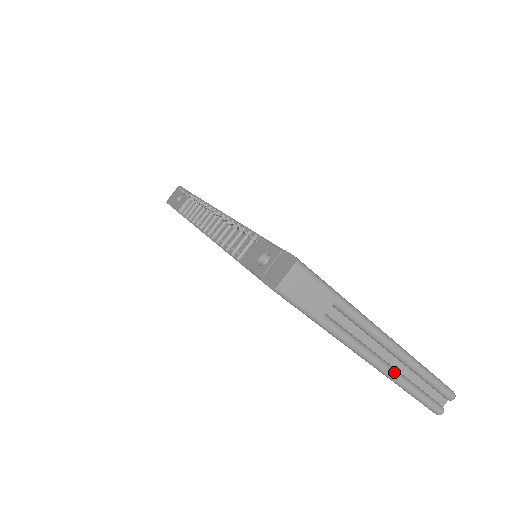
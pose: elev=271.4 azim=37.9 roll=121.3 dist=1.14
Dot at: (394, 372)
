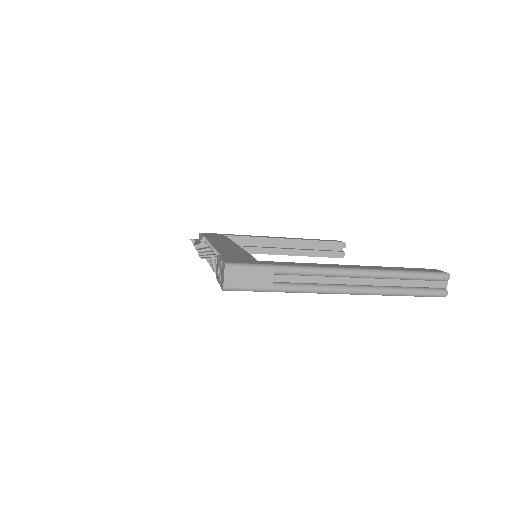
Dot at: (368, 289)
